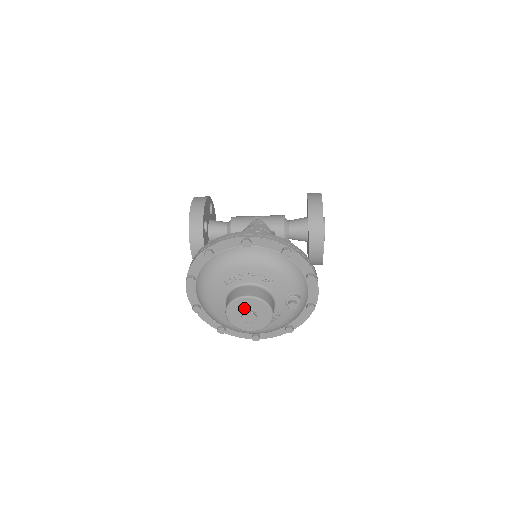
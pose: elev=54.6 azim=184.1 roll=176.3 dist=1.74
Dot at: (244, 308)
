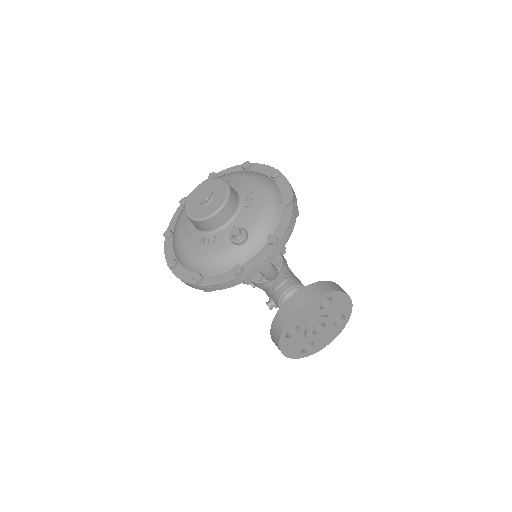
Dot at: (212, 190)
